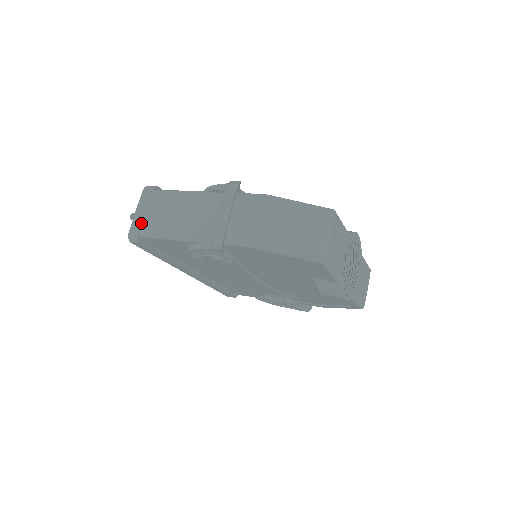
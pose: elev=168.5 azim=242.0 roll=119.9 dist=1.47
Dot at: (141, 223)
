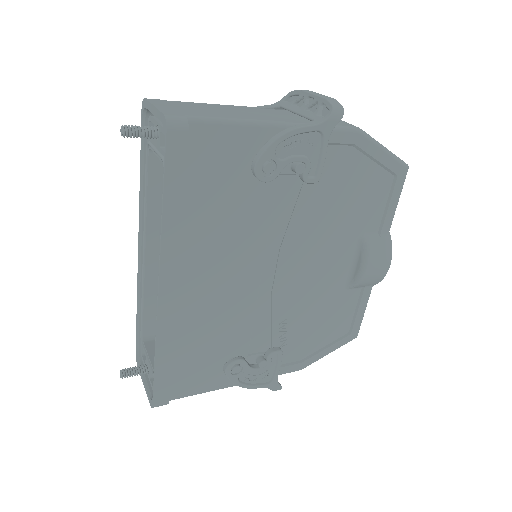
Dot at: (179, 110)
